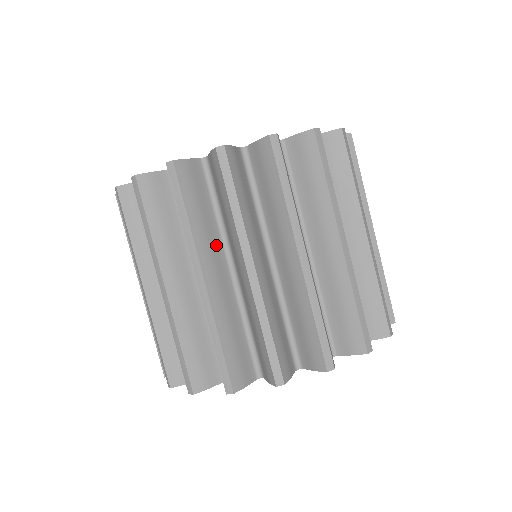
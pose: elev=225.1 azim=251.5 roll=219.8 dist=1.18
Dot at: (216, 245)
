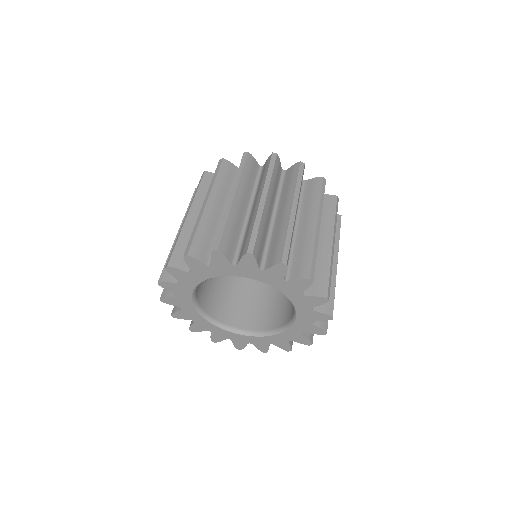
Dot at: (273, 198)
